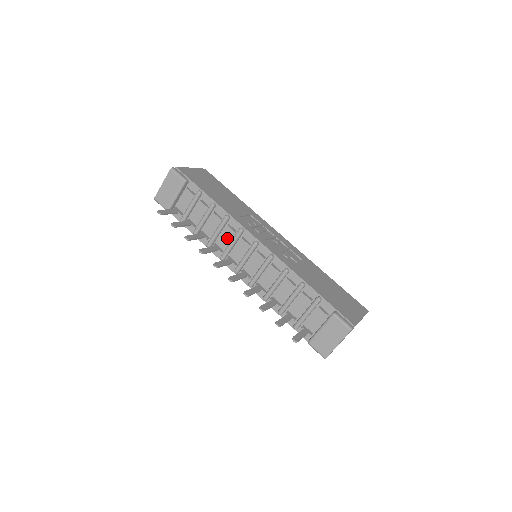
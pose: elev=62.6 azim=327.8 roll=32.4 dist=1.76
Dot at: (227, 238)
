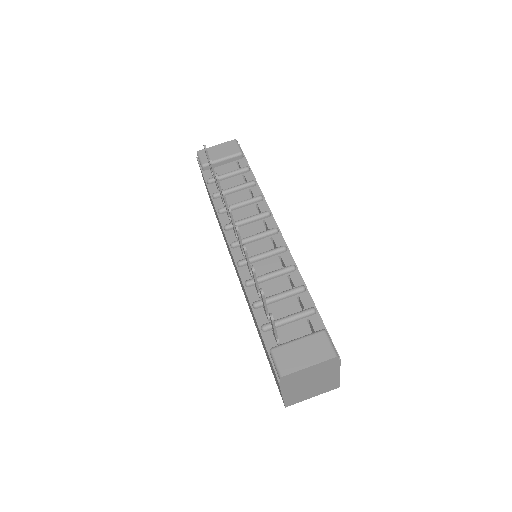
Dot at: (246, 214)
